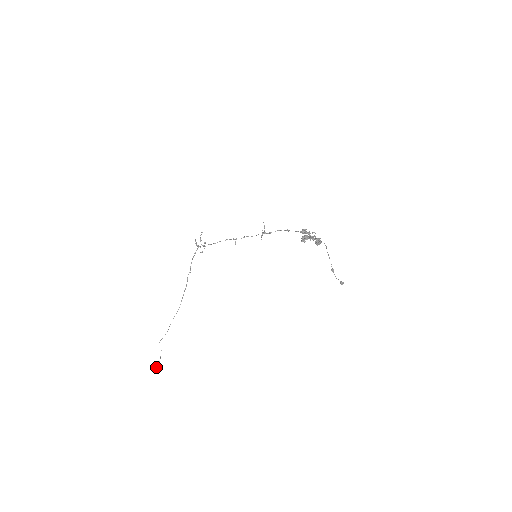
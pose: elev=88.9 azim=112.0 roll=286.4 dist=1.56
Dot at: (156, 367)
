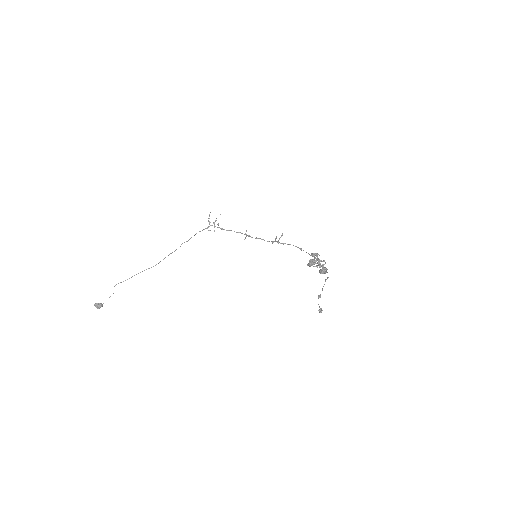
Dot at: (97, 306)
